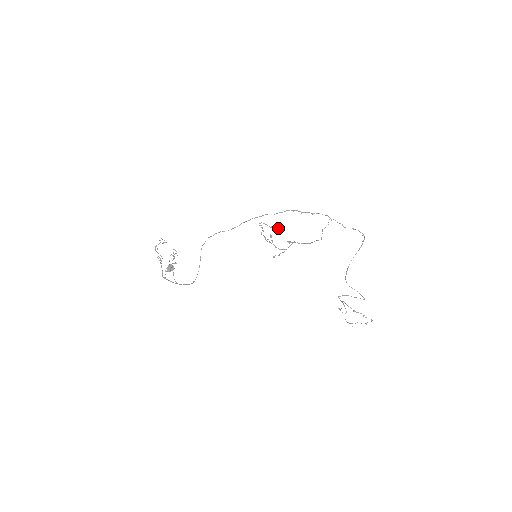
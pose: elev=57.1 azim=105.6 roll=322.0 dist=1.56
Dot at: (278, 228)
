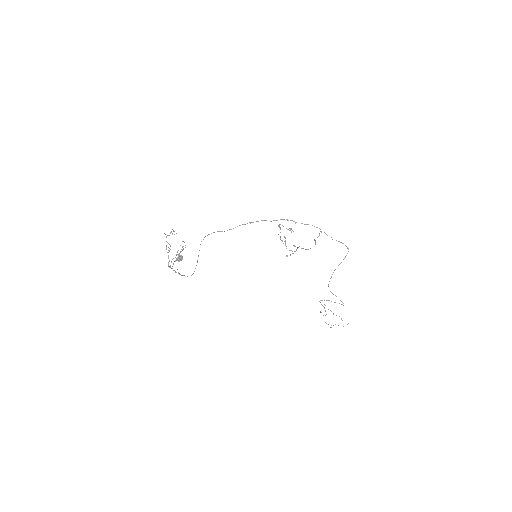
Dot at: occluded
